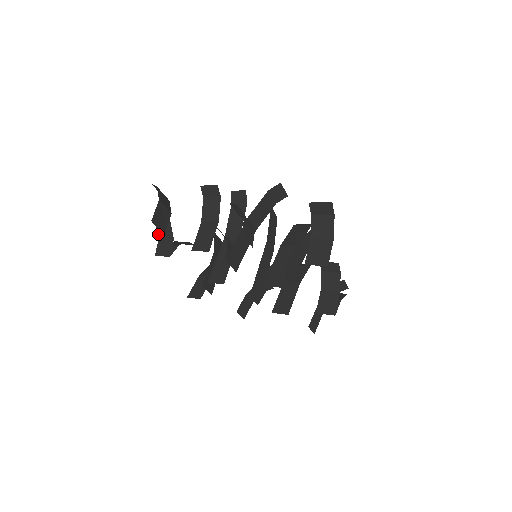
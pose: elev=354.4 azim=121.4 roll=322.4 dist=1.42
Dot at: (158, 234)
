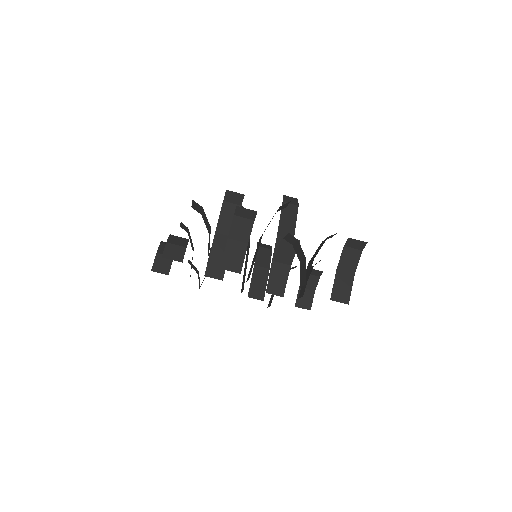
Dot at: (196, 272)
